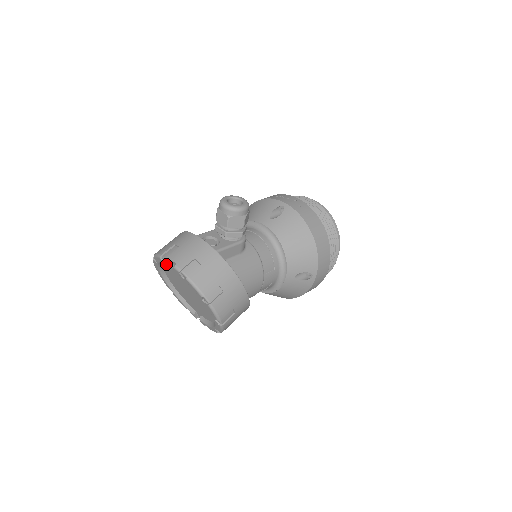
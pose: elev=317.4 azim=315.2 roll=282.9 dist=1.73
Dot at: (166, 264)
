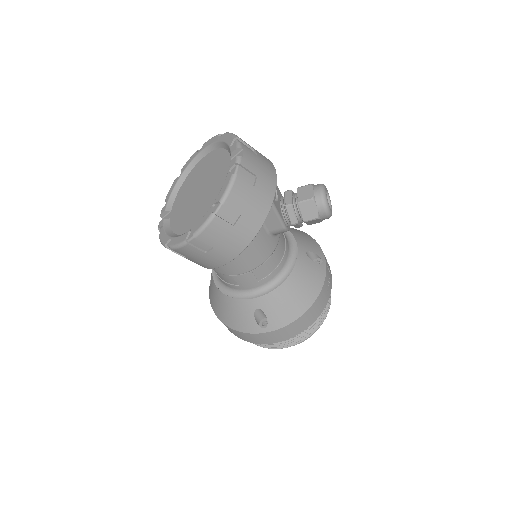
Dot at: (232, 147)
